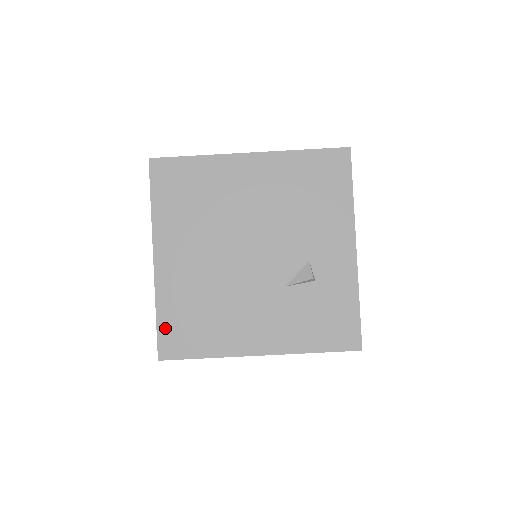
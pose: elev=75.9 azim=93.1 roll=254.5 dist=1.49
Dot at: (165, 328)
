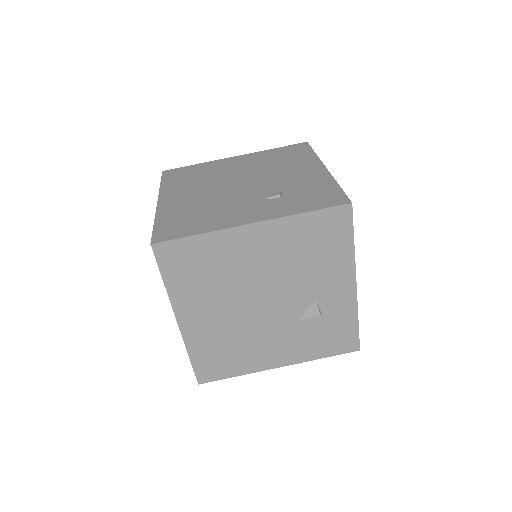
Dot at: (199, 365)
